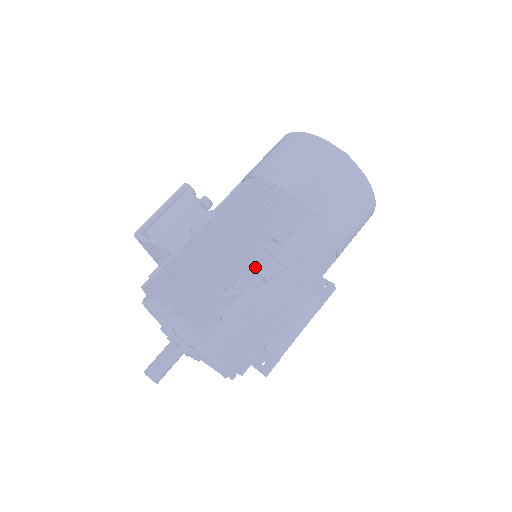
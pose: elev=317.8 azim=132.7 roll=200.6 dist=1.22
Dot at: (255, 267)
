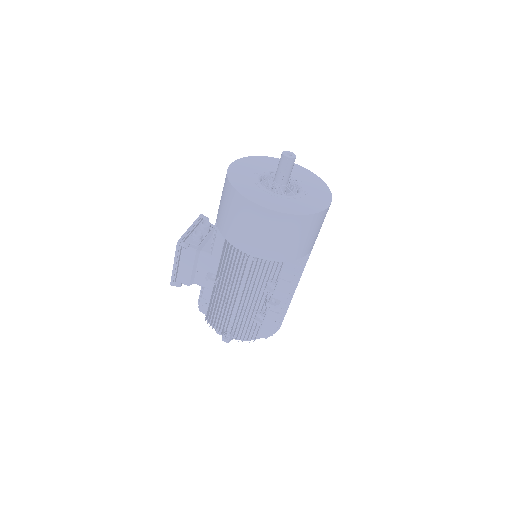
Dot at: (267, 305)
